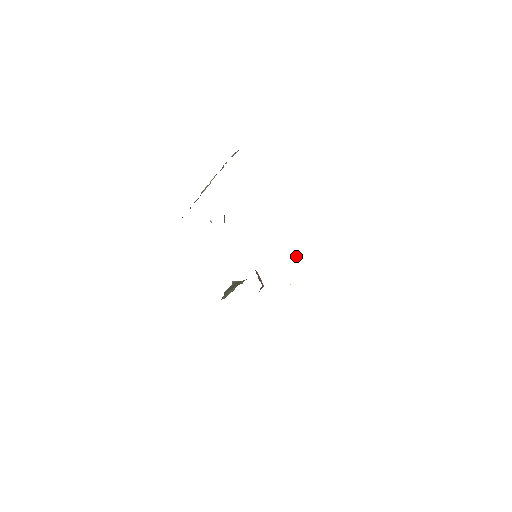
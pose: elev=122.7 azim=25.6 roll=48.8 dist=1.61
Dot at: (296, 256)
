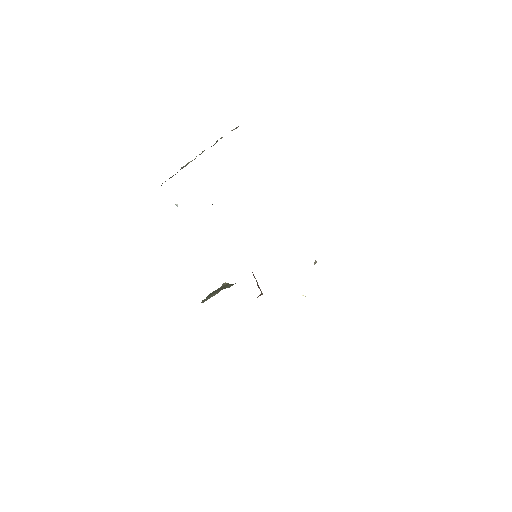
Dot at: (314, 263)
